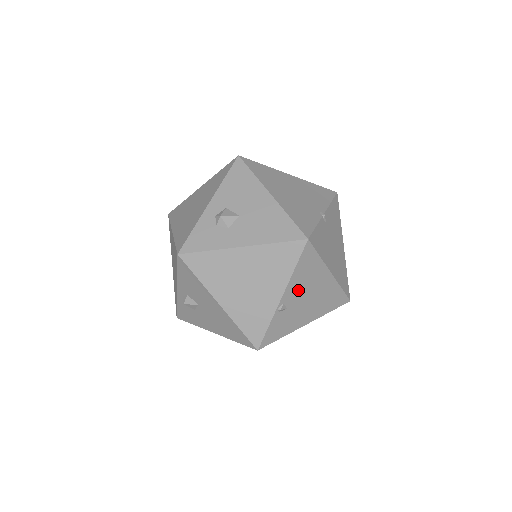
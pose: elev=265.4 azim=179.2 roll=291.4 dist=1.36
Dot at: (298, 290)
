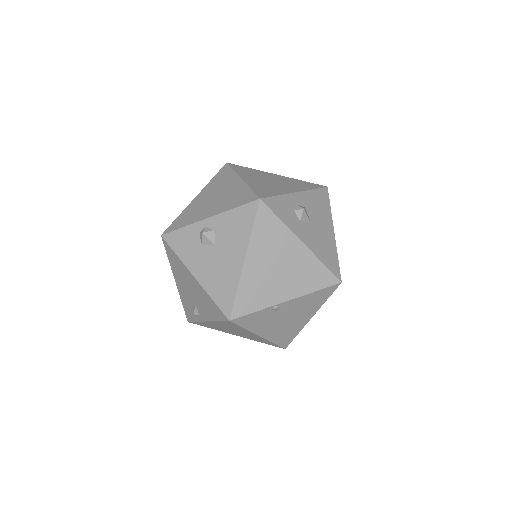
Dot at: (294, 307)
